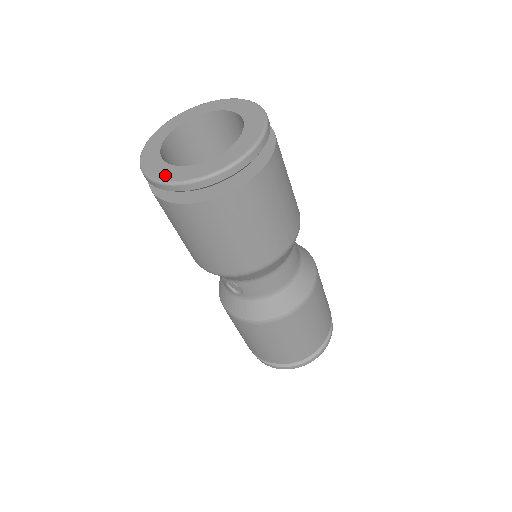
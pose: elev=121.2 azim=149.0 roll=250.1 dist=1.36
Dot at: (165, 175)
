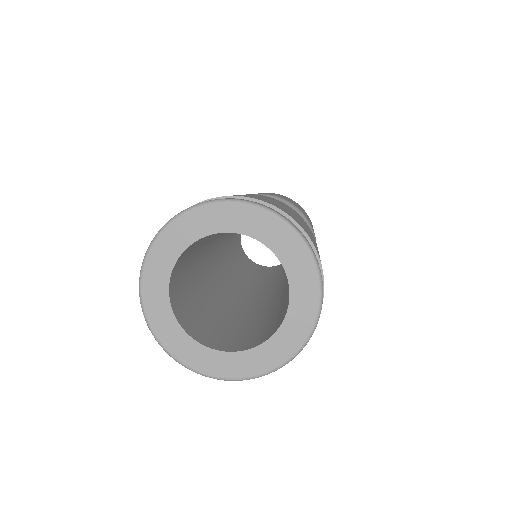
Dot at: (199, 364)
